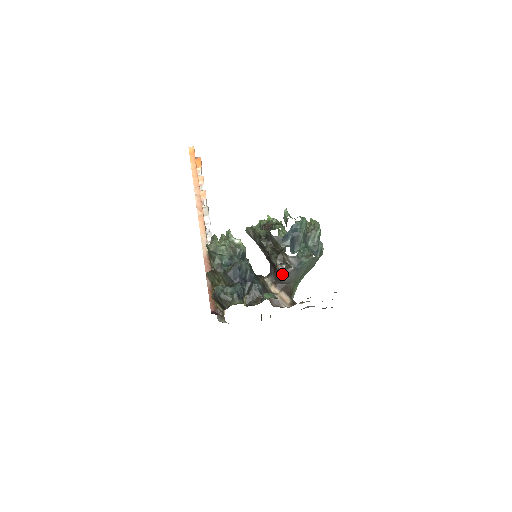
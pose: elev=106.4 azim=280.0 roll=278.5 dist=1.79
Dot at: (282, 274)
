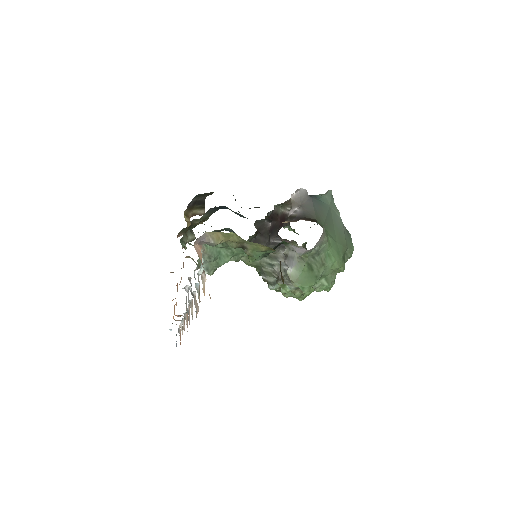
Dot at: (293, 204)
